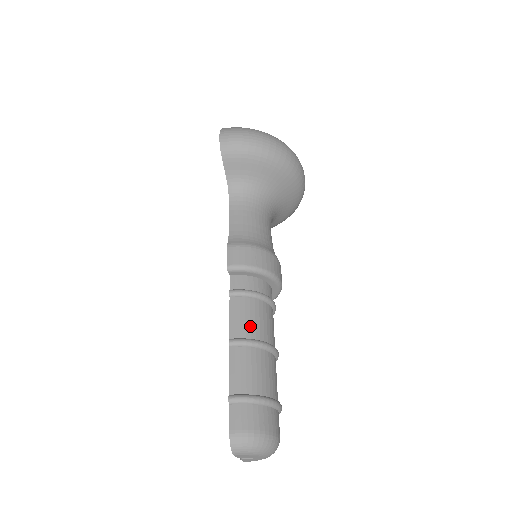
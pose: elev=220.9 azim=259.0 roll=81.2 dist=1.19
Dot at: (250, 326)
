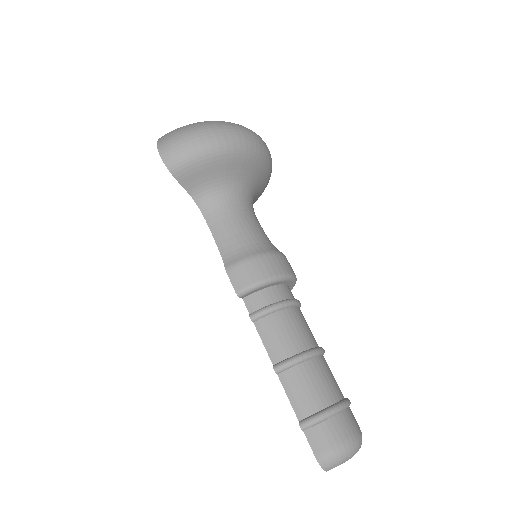
Dot at: (286, 343)
